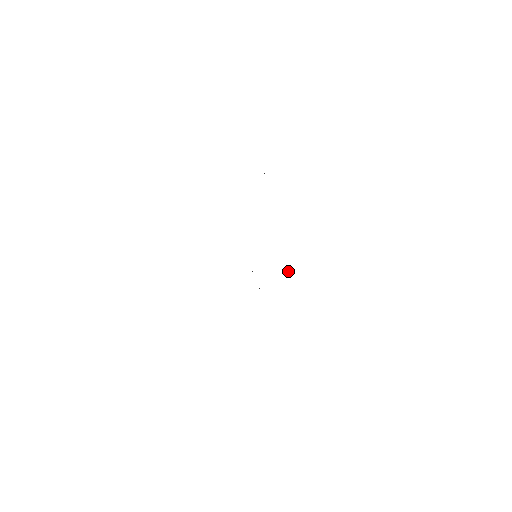
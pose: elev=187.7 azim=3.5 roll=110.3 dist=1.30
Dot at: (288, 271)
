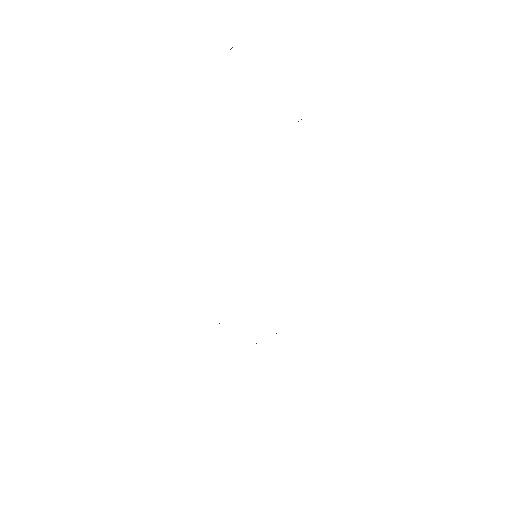
Dot at: occluded
